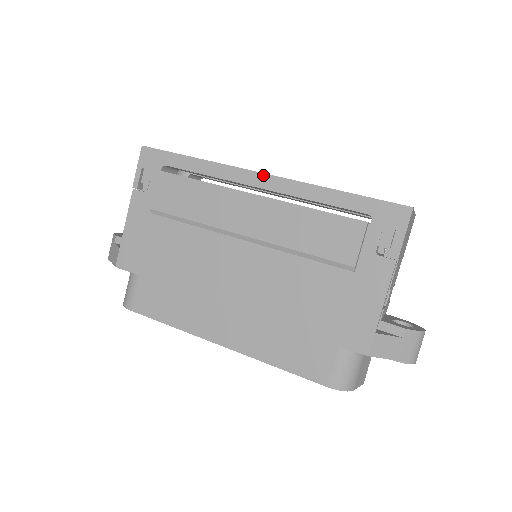
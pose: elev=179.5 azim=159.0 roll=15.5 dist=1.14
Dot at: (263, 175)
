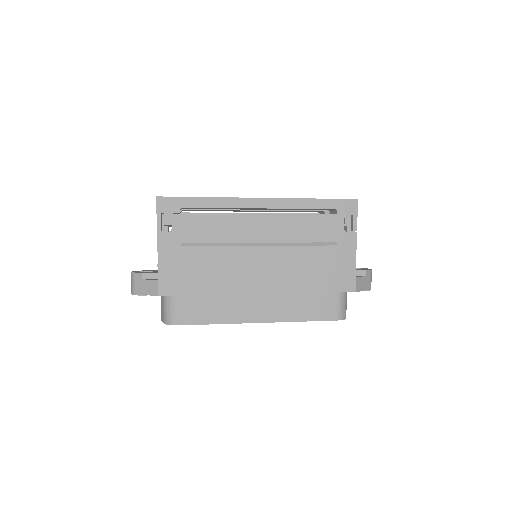
Dot at: (262, 199)
